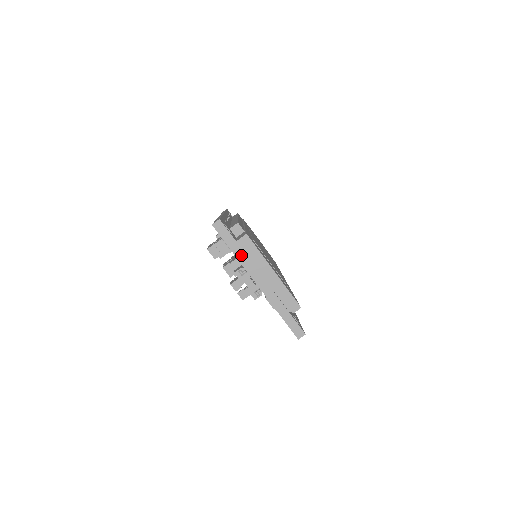
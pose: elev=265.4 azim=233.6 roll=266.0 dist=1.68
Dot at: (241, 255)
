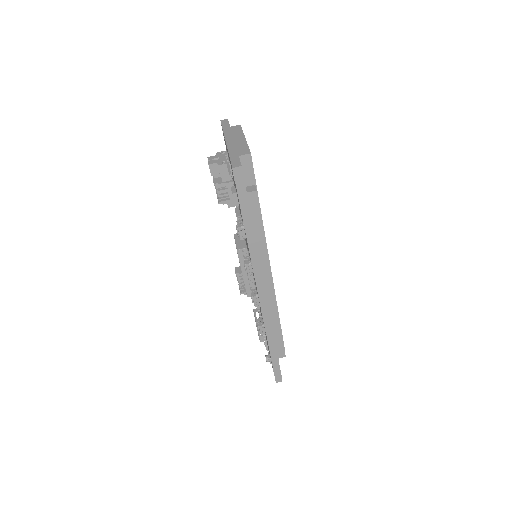
Dot at: (227, 131)
